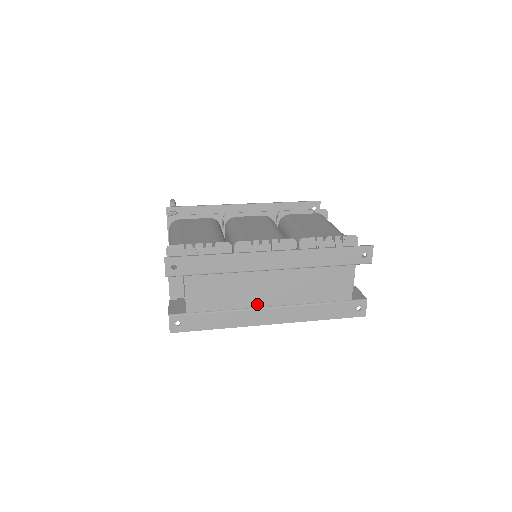
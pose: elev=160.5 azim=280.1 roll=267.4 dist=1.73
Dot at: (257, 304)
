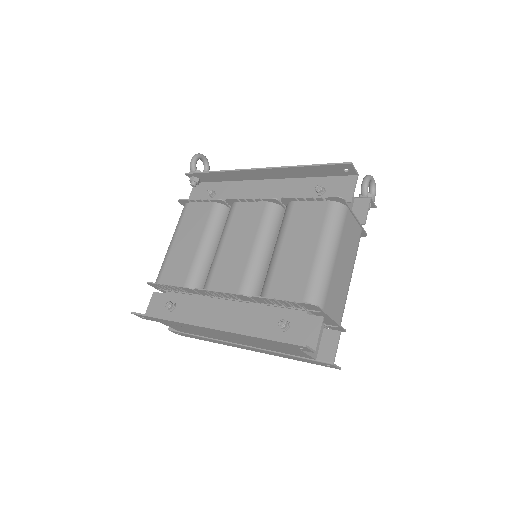
Dot at: (227, 340)
